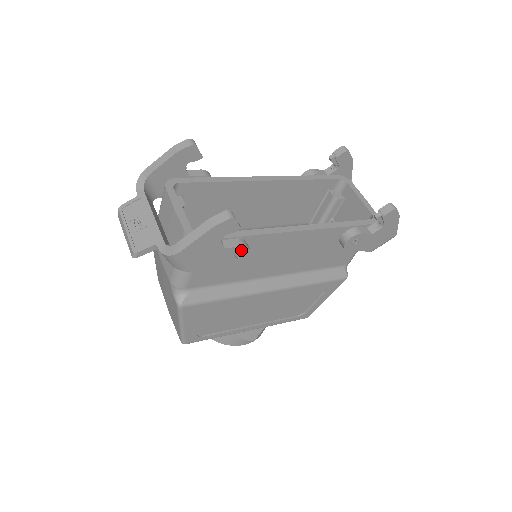
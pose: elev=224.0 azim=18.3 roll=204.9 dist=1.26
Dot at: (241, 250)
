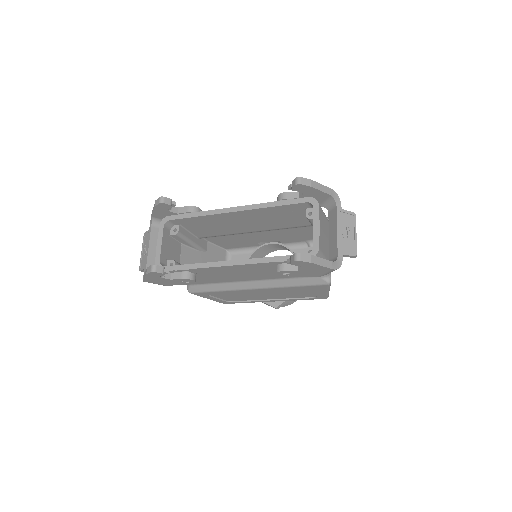
Dot at: (184, 280)
